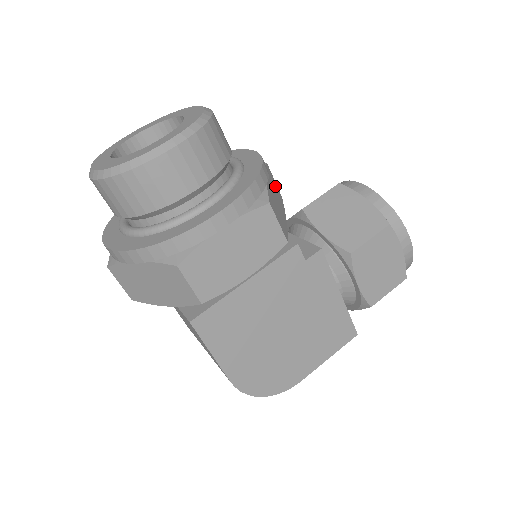
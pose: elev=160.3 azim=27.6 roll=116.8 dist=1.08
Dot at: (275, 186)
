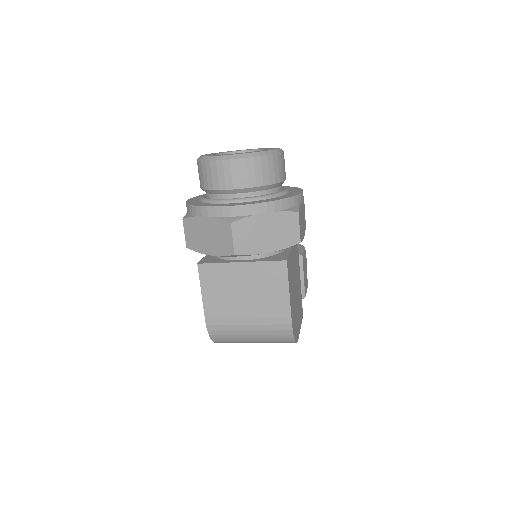
Dot at: occluded
